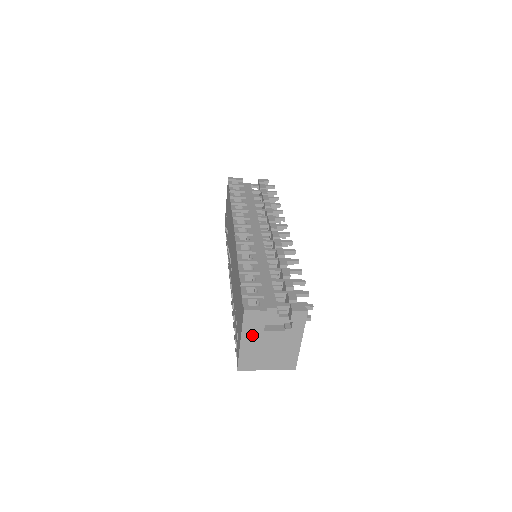
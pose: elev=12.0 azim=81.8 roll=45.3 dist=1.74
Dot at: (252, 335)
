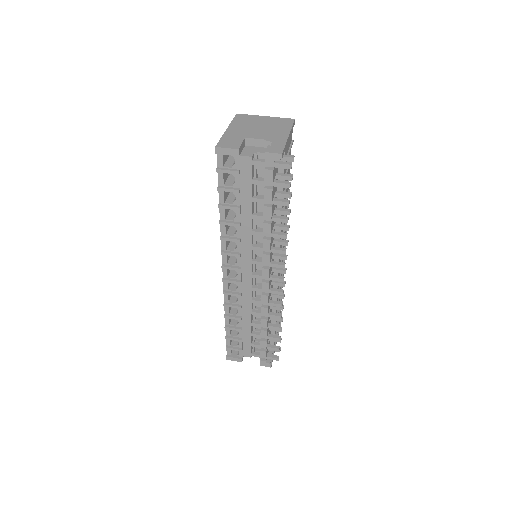
Dot at: occluded
